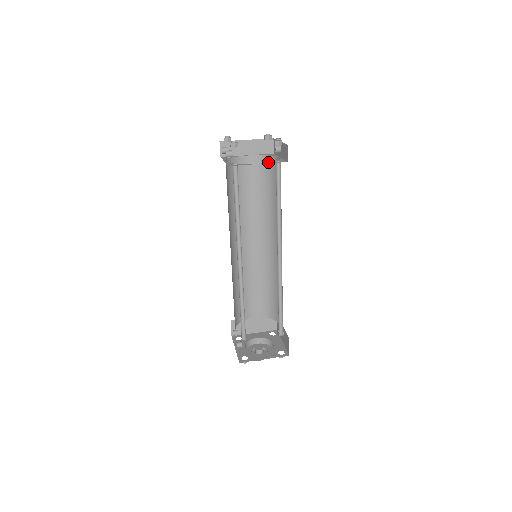
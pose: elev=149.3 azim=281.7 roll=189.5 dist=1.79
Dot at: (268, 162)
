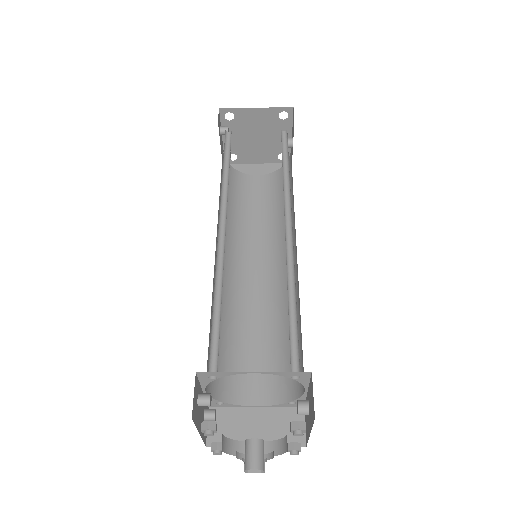
Dot at: (281, 173)
